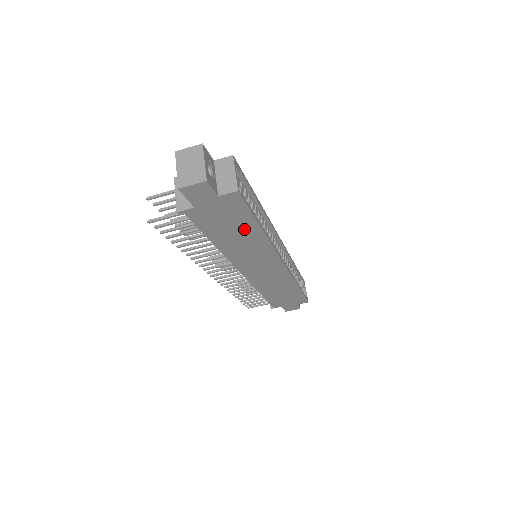
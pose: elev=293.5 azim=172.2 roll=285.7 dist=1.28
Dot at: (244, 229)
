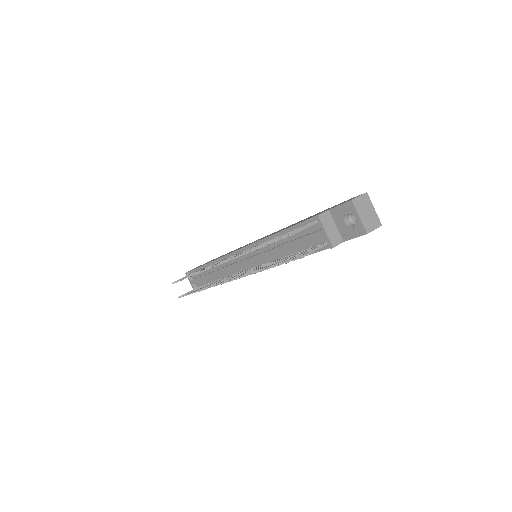
Dot at: occluded
